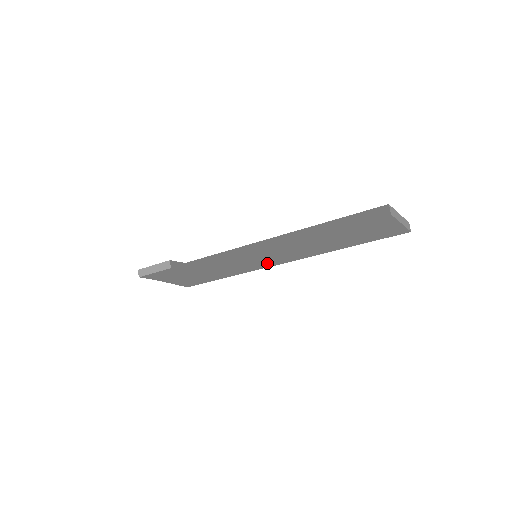
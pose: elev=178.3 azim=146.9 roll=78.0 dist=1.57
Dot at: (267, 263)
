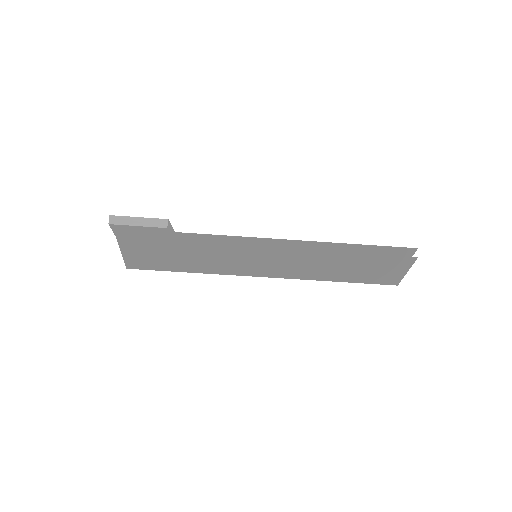
Dot at: (255, 270)
